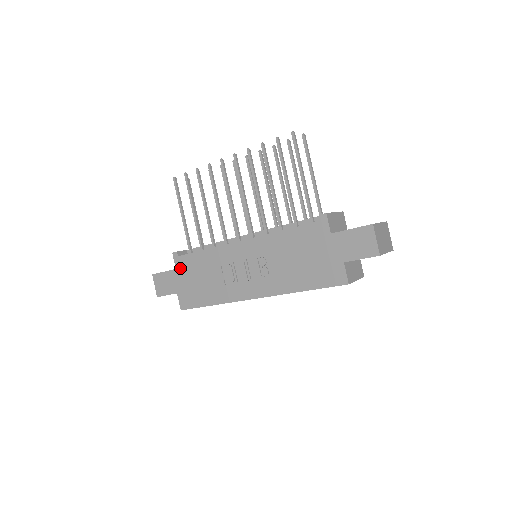
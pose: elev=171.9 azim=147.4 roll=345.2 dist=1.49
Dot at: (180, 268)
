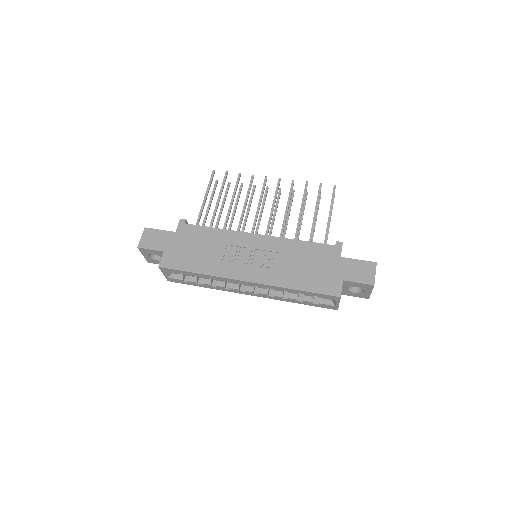
Dot at: (181, 233)
